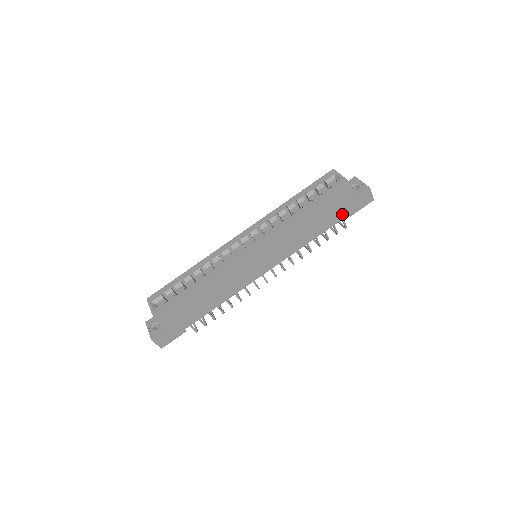
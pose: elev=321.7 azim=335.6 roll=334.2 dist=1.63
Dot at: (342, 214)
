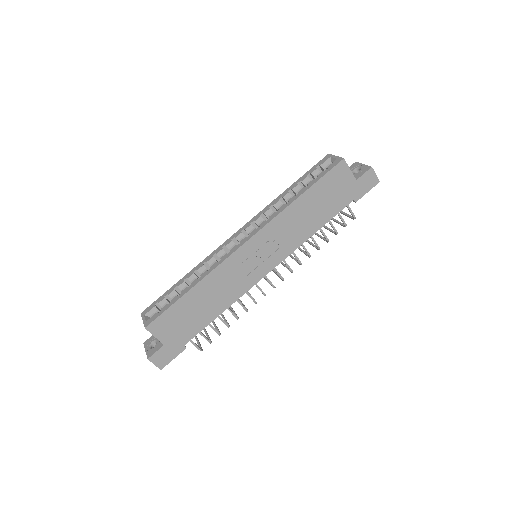
Dot at: (345, 199)
